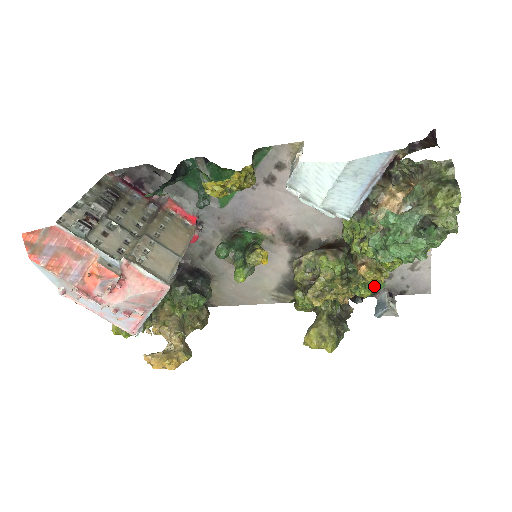
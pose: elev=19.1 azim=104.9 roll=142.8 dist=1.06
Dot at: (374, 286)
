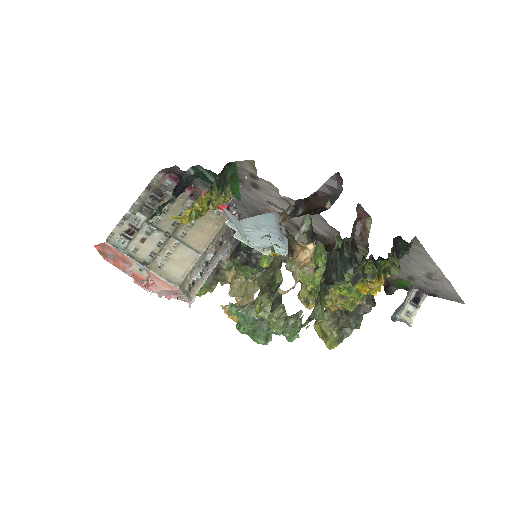
Dot at: (401, 282)
